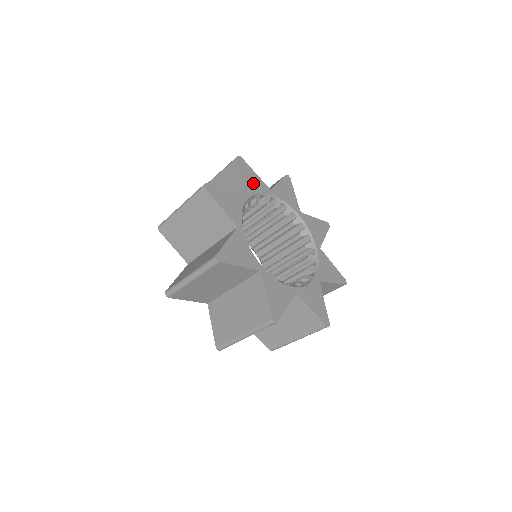
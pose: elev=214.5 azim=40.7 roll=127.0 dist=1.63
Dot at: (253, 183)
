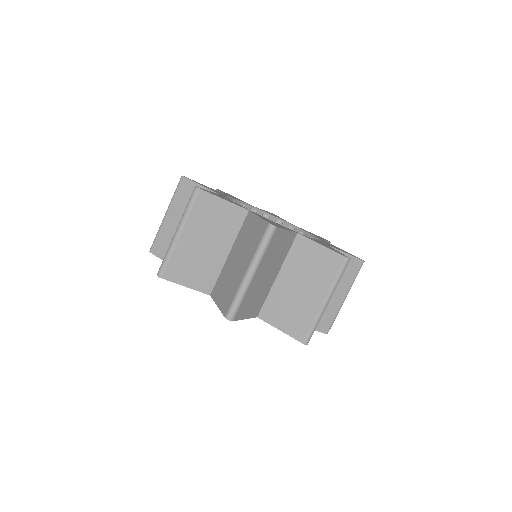
Dot at: (213, 190)
